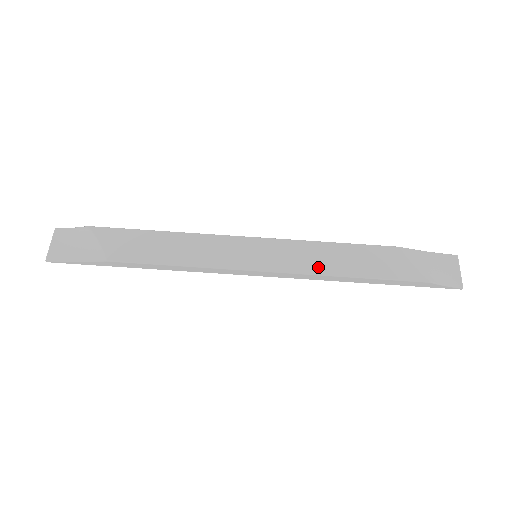
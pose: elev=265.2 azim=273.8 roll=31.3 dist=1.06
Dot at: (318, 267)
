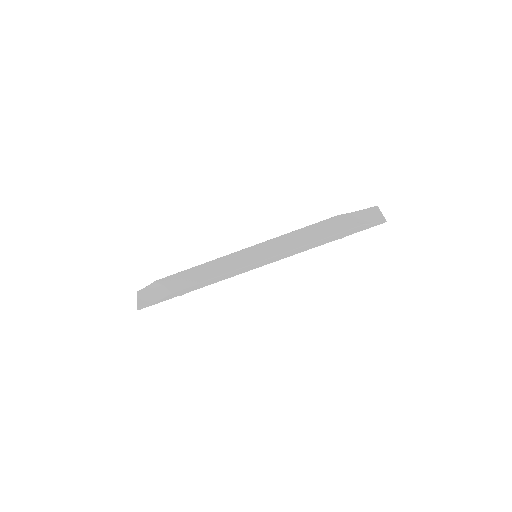
Dot at: (293, 245)
